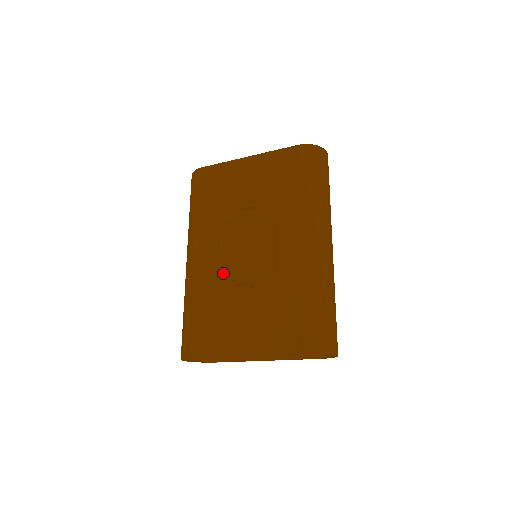
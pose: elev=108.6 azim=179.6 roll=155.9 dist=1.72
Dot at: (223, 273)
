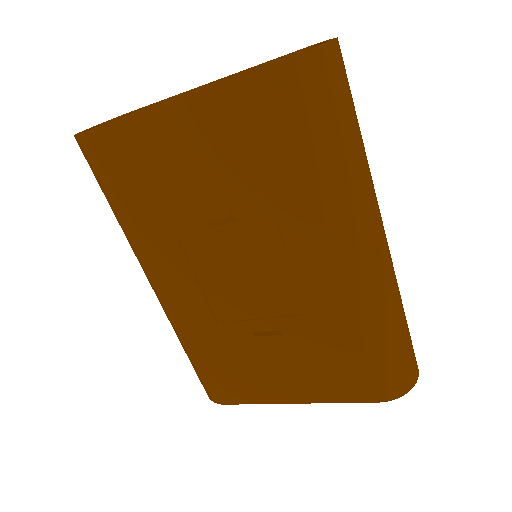
Dot at: (221, 311)
